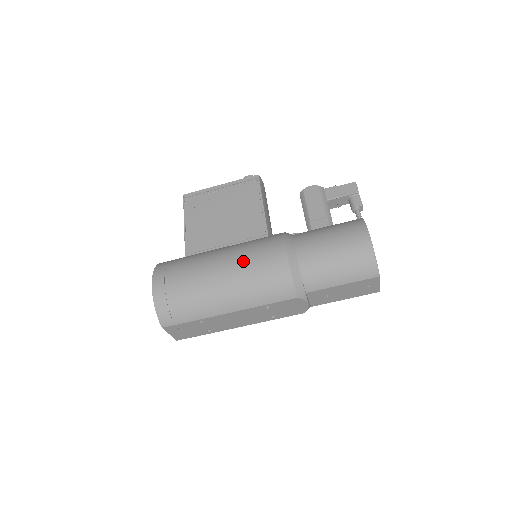
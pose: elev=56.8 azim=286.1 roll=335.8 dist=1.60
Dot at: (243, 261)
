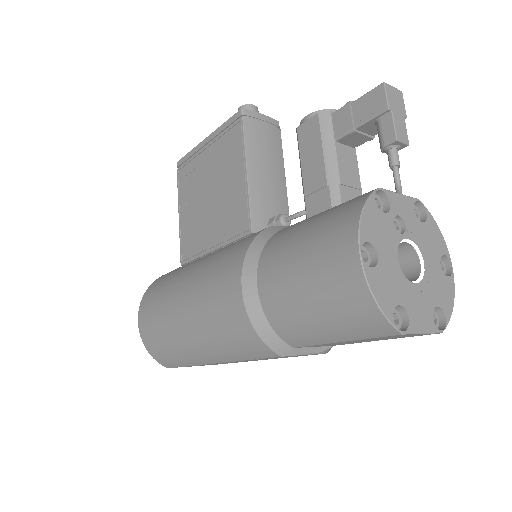
Dot at: (200, 300)
